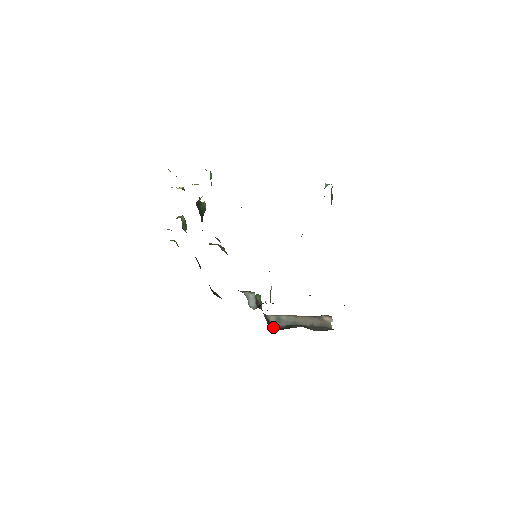
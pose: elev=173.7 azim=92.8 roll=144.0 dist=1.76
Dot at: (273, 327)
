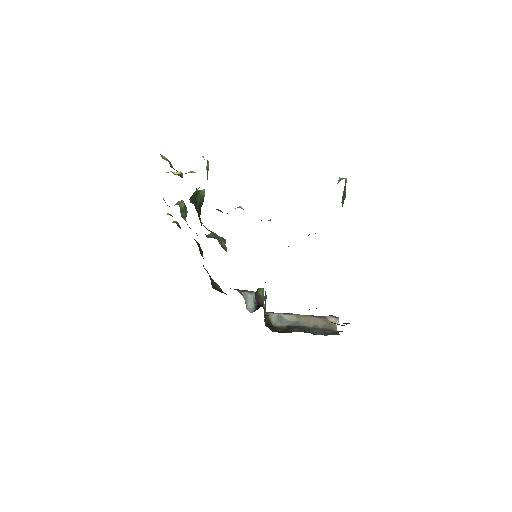
Dot at: (273, 328)
